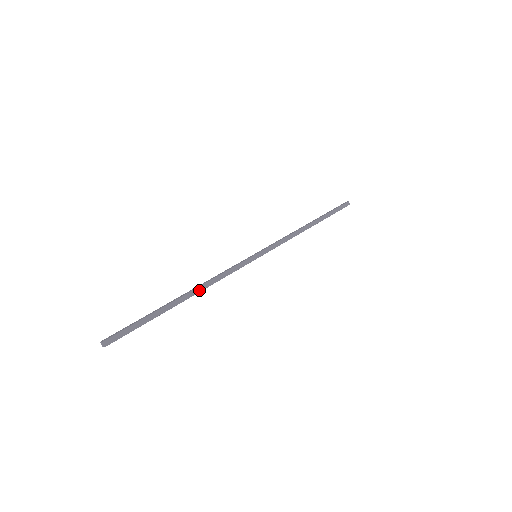
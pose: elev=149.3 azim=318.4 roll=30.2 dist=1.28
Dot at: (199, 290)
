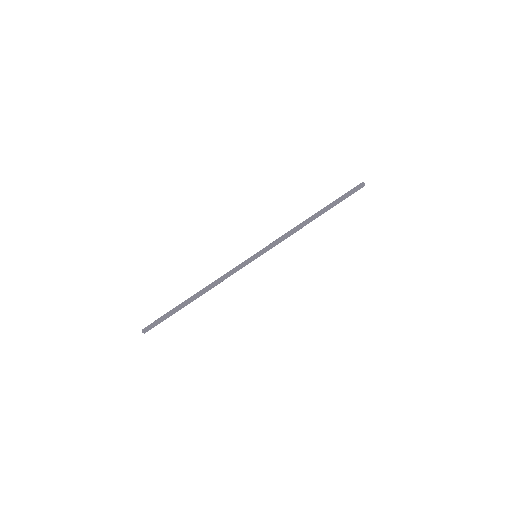
Dot at: (206, 291)
